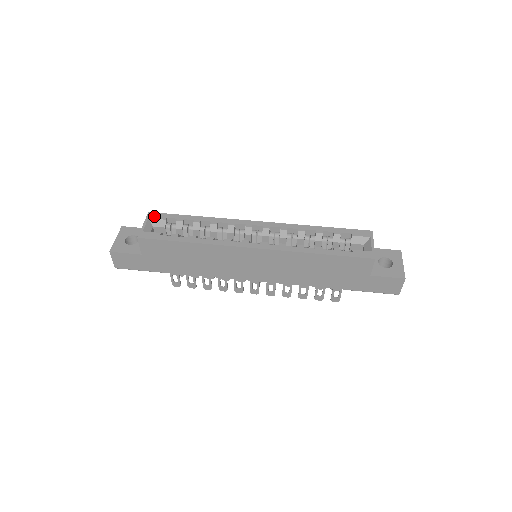
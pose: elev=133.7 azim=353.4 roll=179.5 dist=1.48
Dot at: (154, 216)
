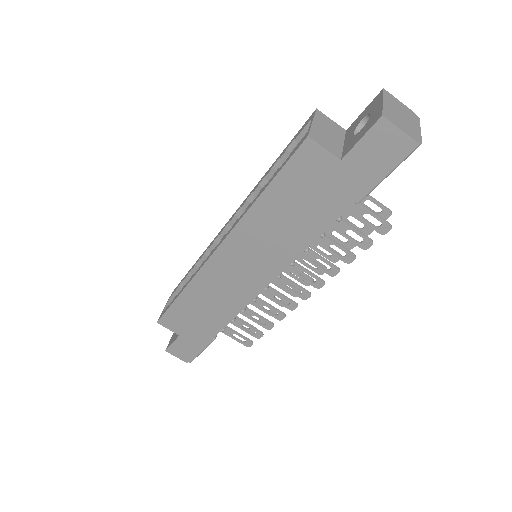
Dot at: (173, 292)
